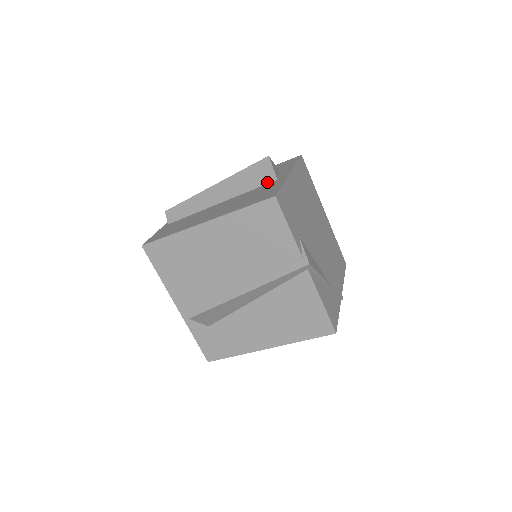
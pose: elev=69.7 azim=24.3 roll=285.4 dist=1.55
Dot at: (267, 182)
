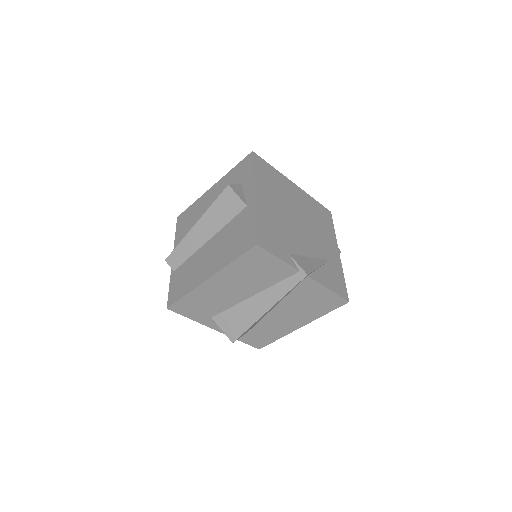
Dot at: (239, 211)
